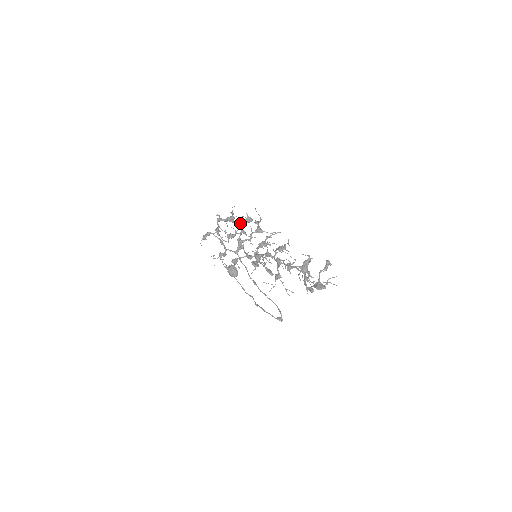
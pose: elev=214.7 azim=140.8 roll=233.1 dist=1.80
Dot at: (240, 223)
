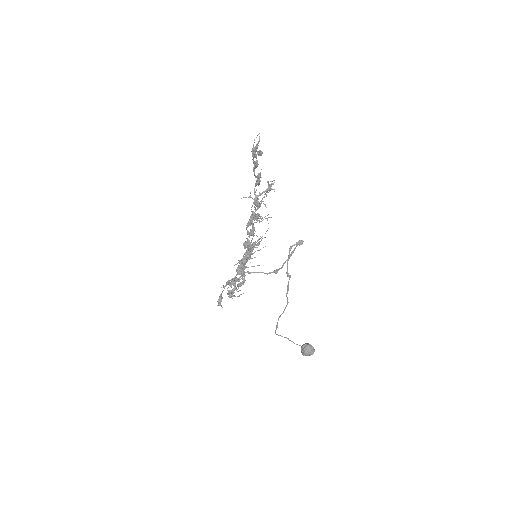
Dot at: (237, 268)
